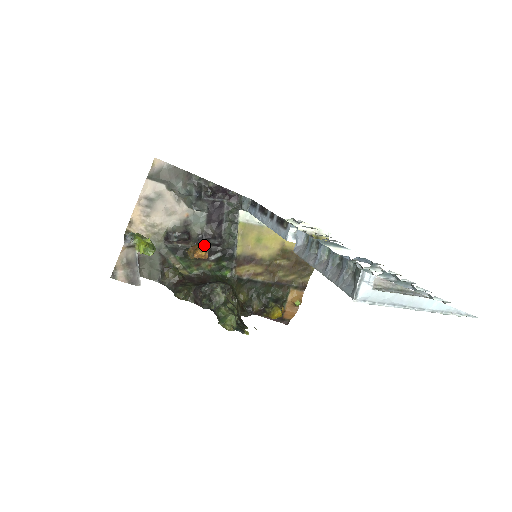
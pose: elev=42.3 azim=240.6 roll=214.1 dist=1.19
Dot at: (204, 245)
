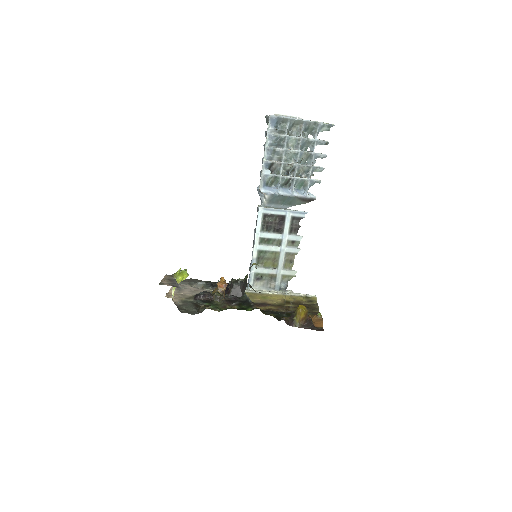
Dot at: occluded
